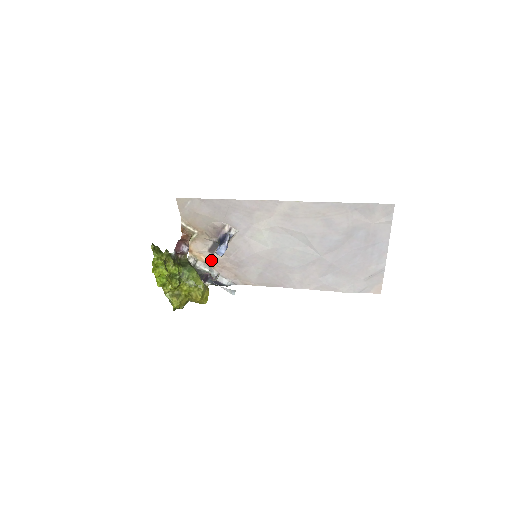
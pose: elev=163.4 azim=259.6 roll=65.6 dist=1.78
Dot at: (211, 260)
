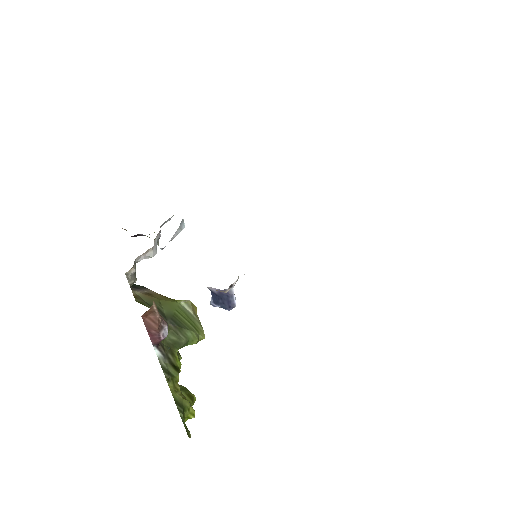
Dot at: occluded
